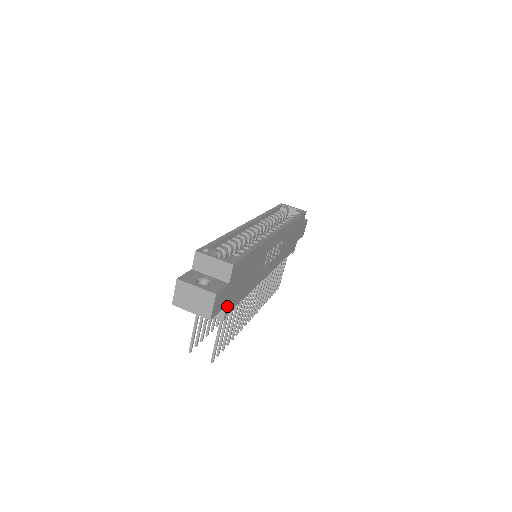
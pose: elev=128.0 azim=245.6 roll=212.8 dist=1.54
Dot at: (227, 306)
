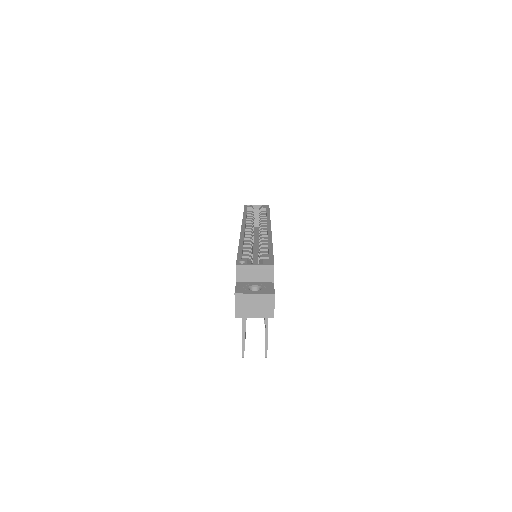
Dot at: occluded
